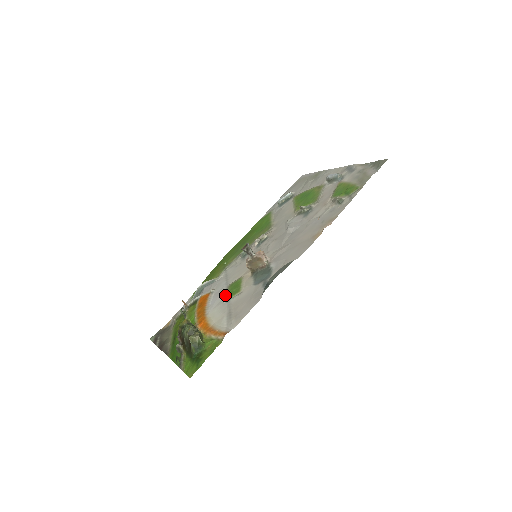
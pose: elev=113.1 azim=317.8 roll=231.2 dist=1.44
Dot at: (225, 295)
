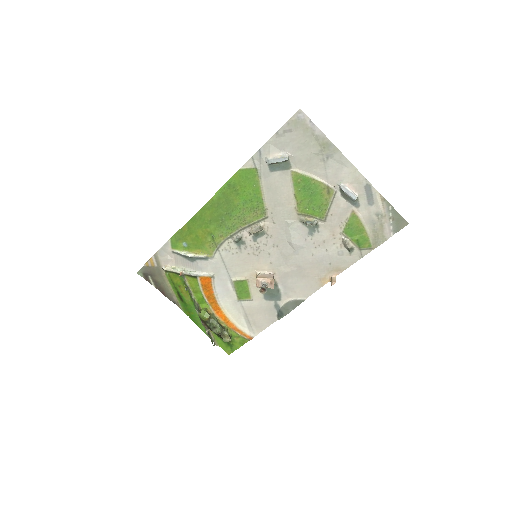
Dot at: (233, 291)
